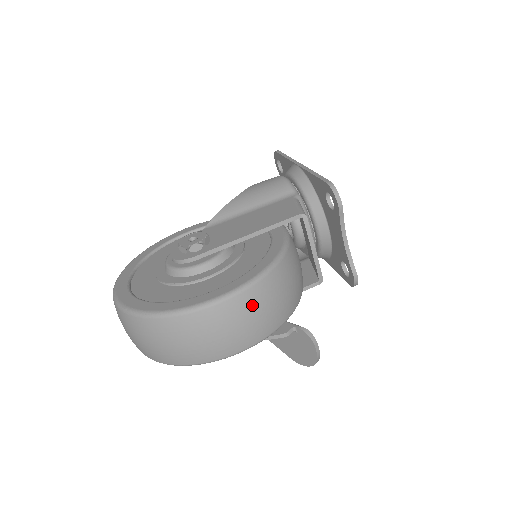
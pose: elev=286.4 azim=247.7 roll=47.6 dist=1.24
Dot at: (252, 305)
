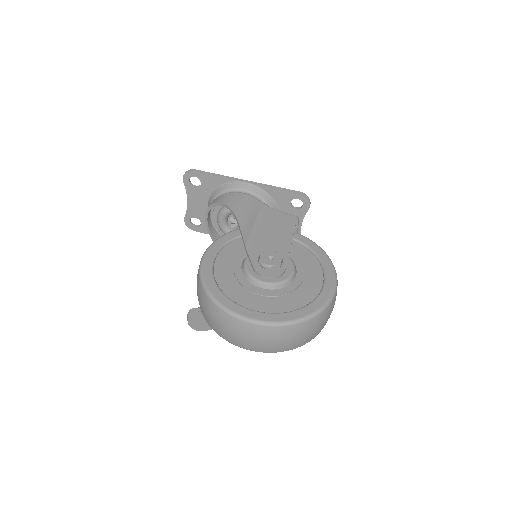
Dot at: occluded
